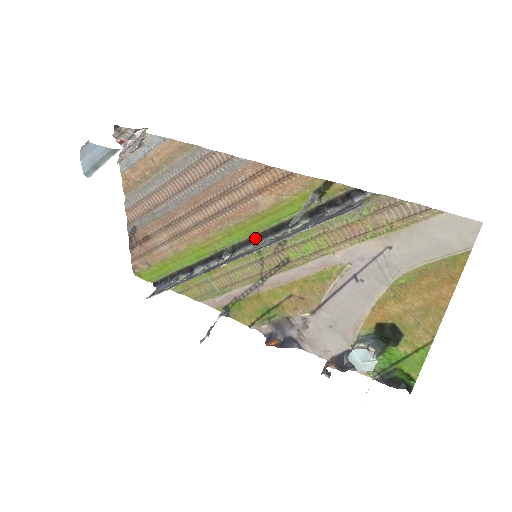
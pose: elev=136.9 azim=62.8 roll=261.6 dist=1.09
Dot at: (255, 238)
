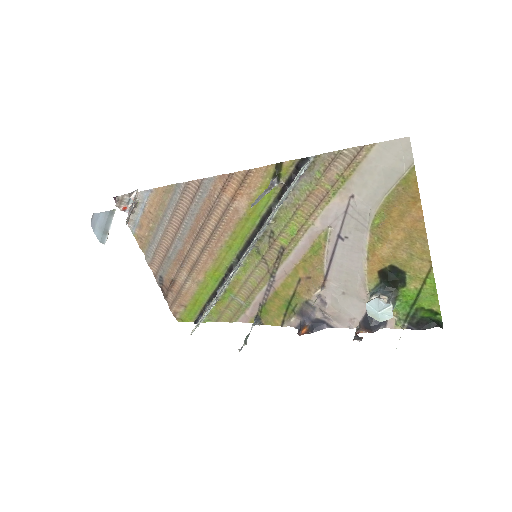
Dot at: (249, 241)
